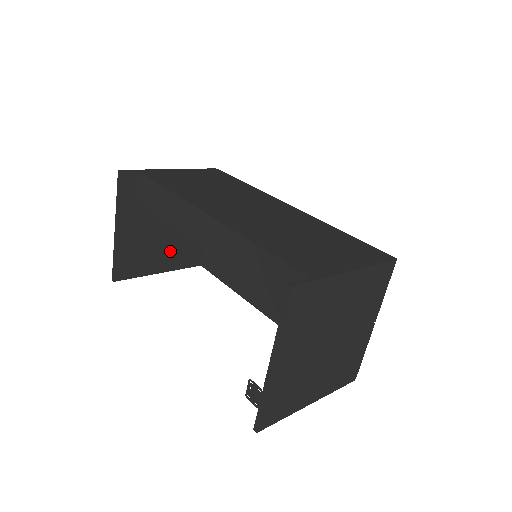
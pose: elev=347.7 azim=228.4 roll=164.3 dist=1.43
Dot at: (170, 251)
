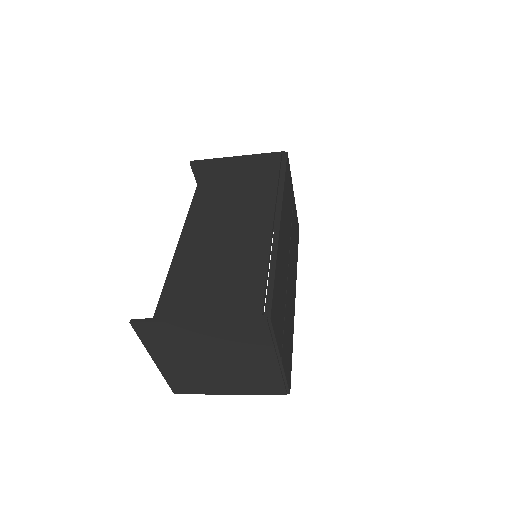
Dot at: occluded
